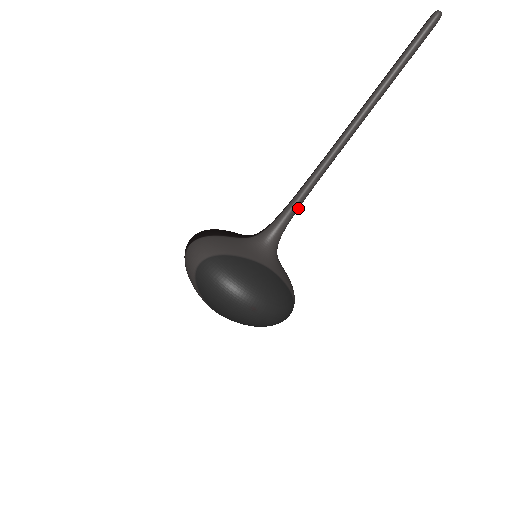
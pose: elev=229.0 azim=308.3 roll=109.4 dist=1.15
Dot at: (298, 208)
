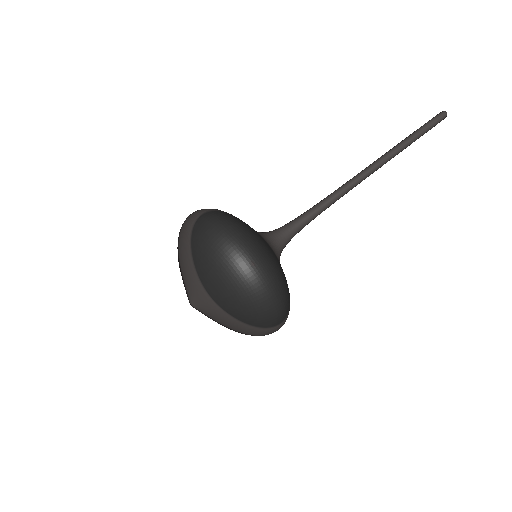
Dot at: (311, 220)
